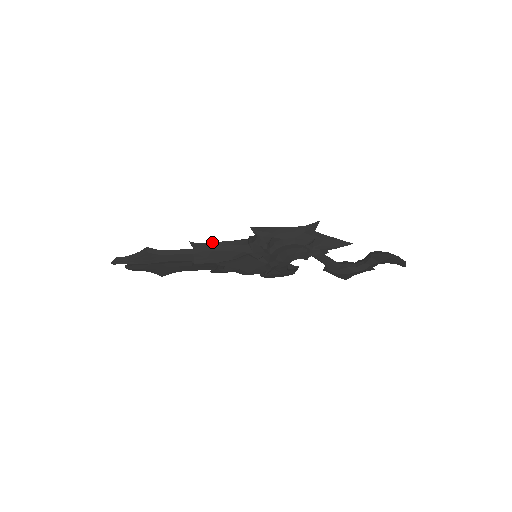
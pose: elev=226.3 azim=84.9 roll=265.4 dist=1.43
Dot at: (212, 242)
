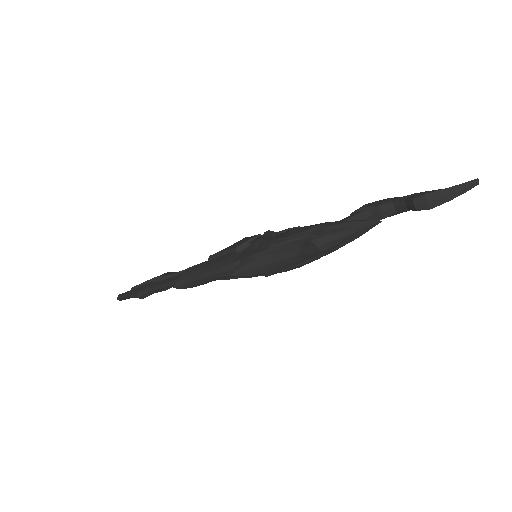
Dot at: (198, 280)
